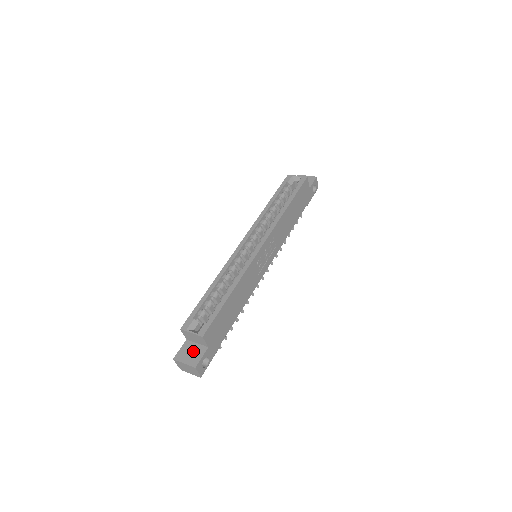
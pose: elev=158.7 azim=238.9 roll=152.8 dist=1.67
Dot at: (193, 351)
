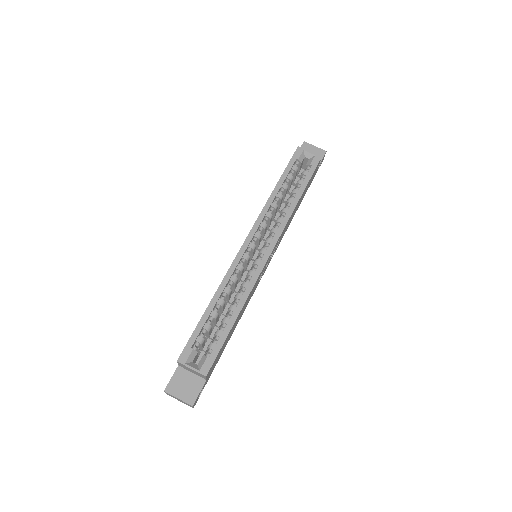
Dot at: (188, 383)
